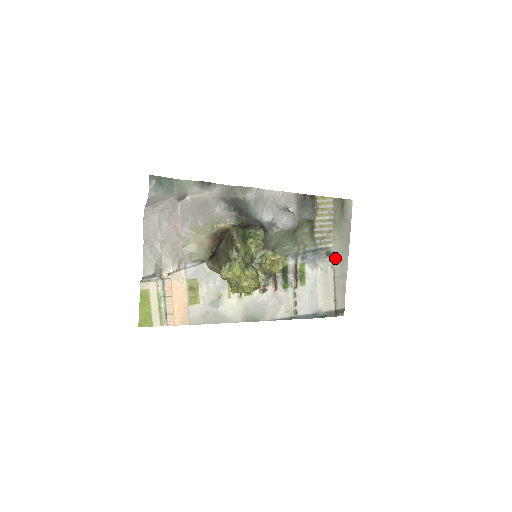
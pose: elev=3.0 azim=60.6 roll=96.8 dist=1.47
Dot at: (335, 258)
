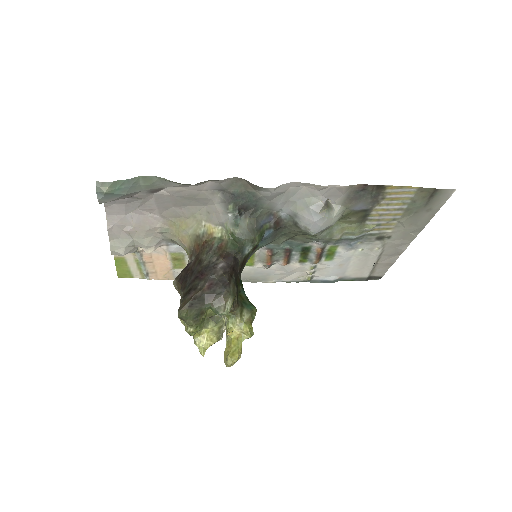
Dot at: (390, 241)
